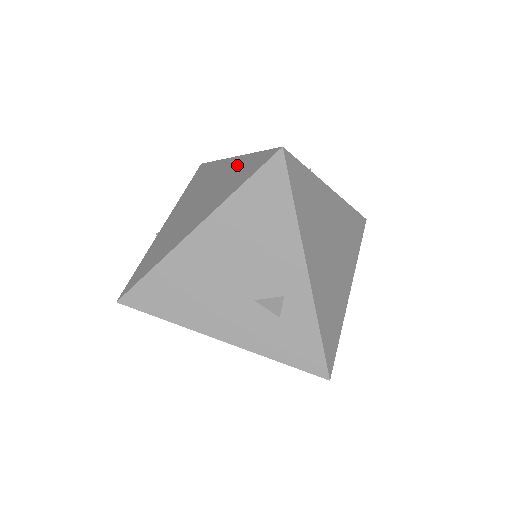
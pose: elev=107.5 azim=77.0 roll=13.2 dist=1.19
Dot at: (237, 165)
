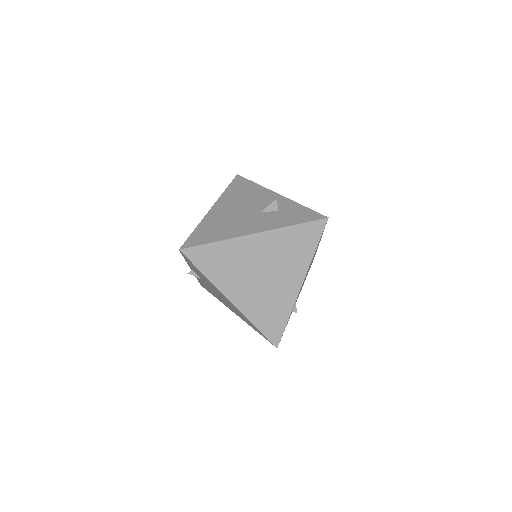
Dot at: occluded
